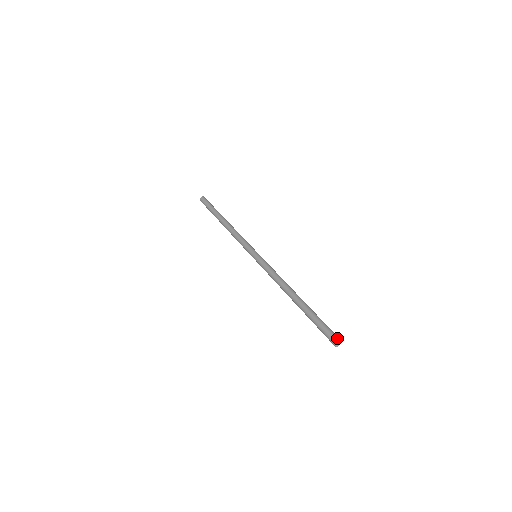
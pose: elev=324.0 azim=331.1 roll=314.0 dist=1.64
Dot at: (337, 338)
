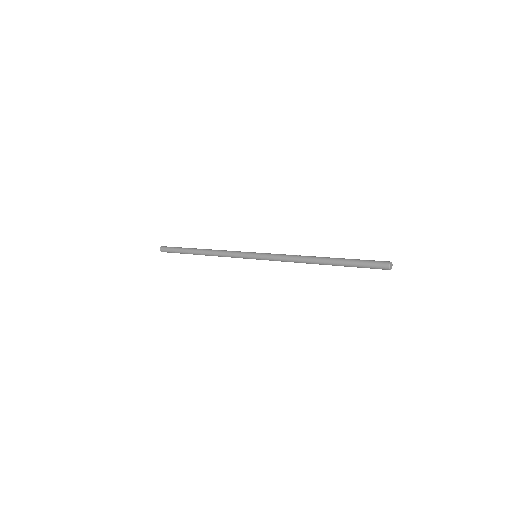
Dot at: (389, 262)
